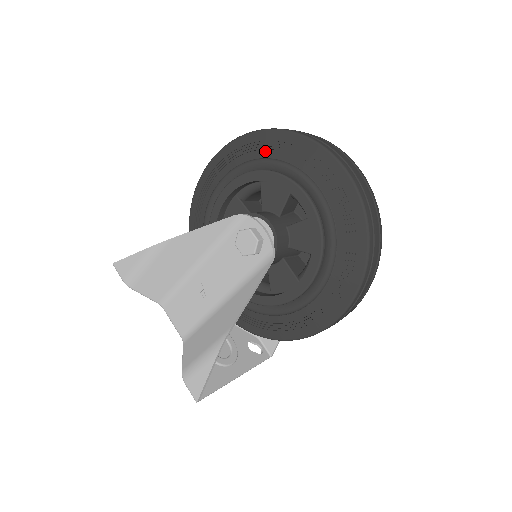
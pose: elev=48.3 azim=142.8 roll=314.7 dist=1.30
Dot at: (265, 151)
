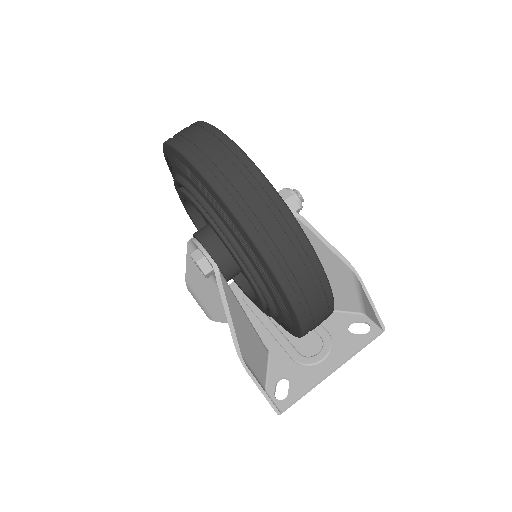
Dot at: (172, 171)
